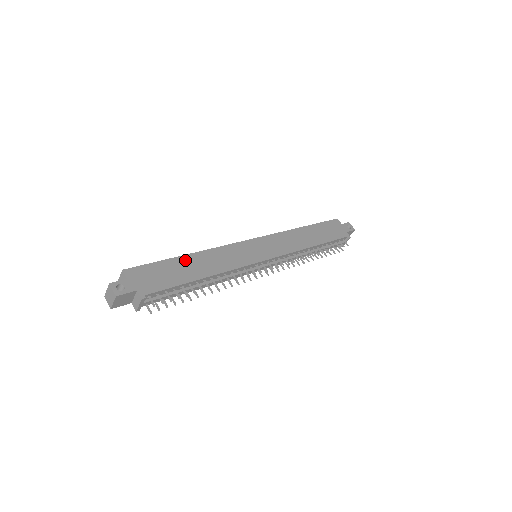
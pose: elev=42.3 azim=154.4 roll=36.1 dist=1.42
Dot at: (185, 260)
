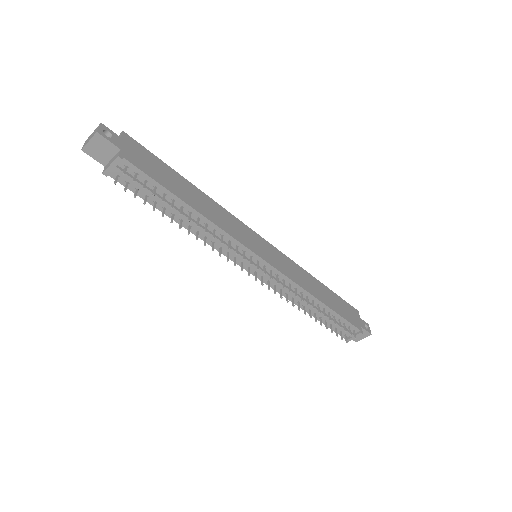
Dot at: (187, 184)
